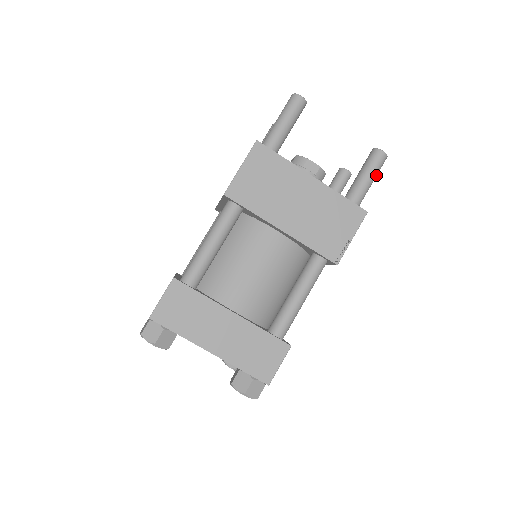
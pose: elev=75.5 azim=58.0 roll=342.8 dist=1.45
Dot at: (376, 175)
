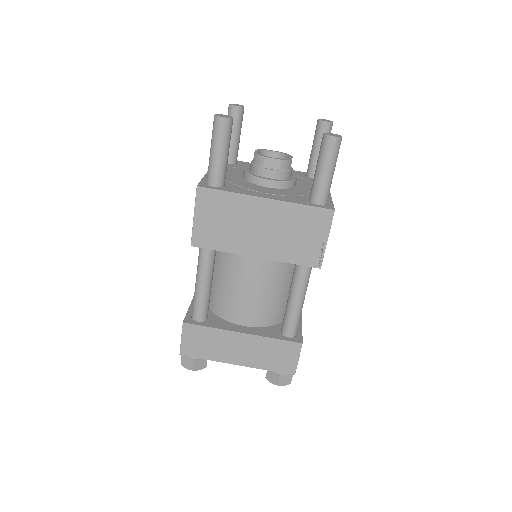
Dot at: (335, 163)
